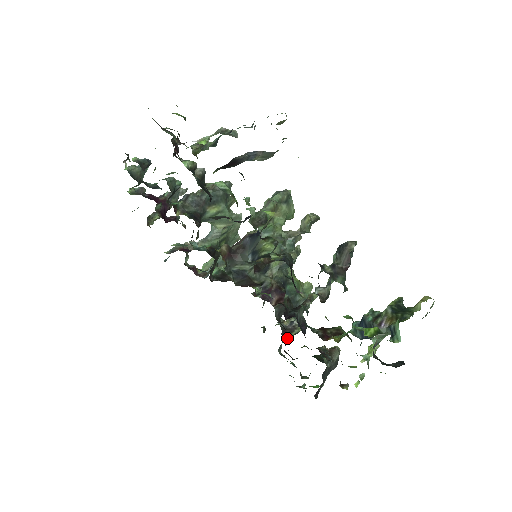
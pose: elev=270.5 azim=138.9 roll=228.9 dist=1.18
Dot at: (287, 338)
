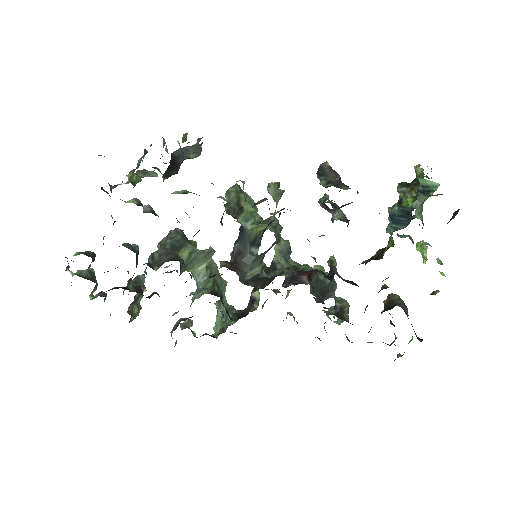
Dot at: (345, 319)
